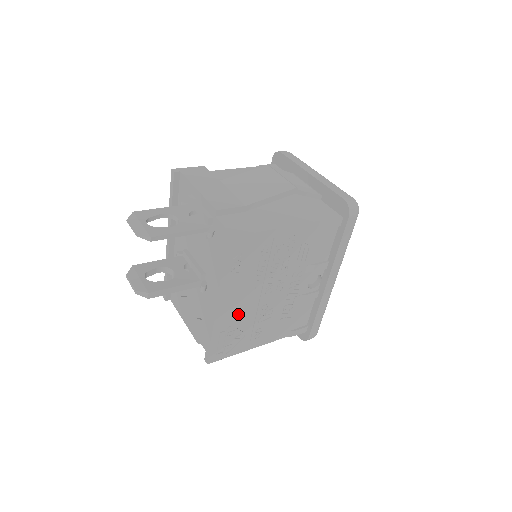
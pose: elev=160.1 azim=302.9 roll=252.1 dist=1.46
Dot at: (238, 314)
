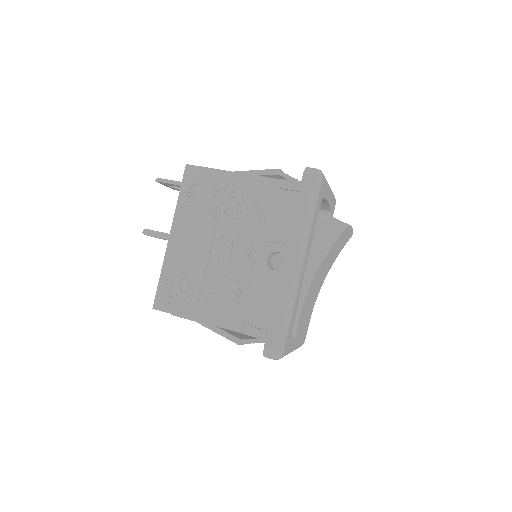
Dot at: (188, 257)
